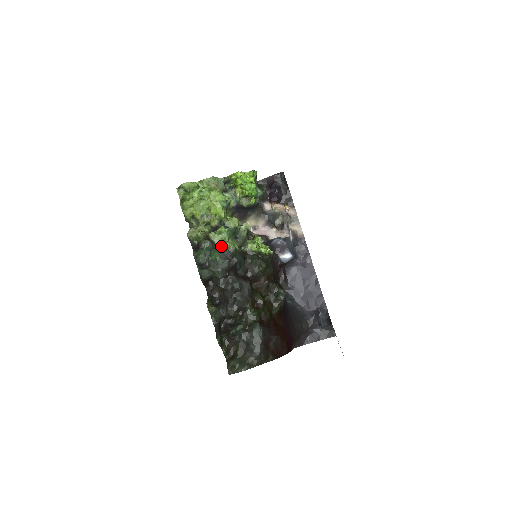
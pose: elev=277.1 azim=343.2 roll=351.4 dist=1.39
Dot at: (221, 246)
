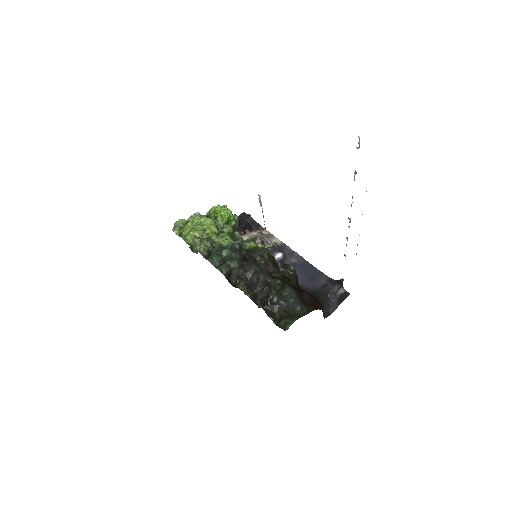
Dot at: (227, 244)
